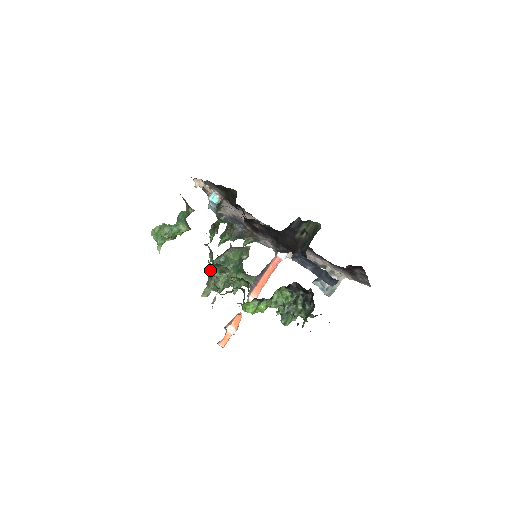
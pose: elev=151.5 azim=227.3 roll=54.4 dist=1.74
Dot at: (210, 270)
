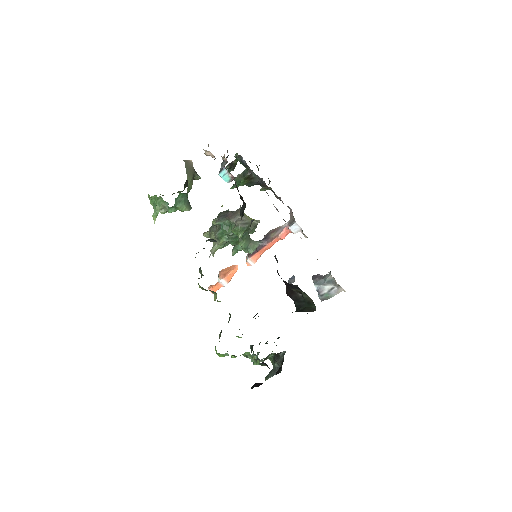
Dot at: (213, 223)
